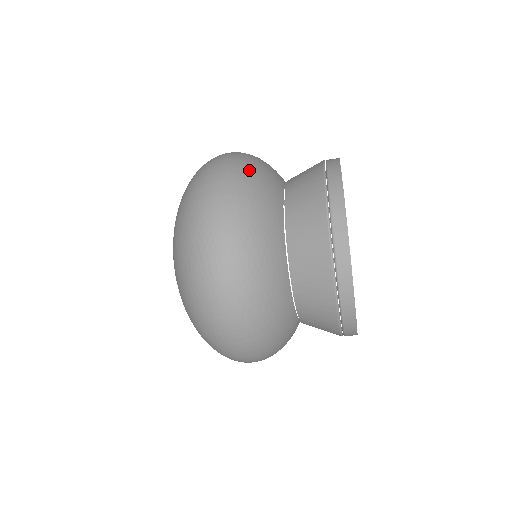
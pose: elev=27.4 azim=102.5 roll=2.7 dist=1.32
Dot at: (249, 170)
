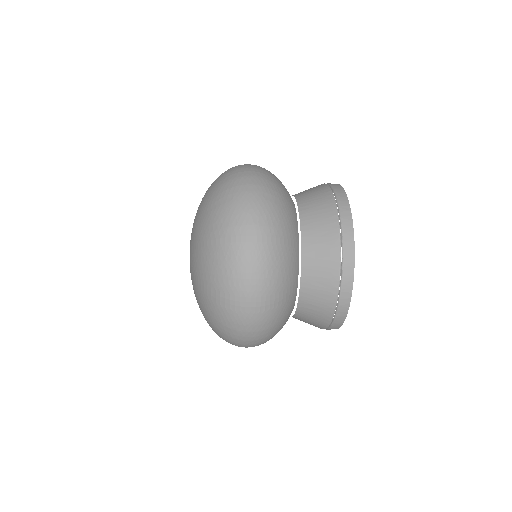
Dot at: (272, 175)
